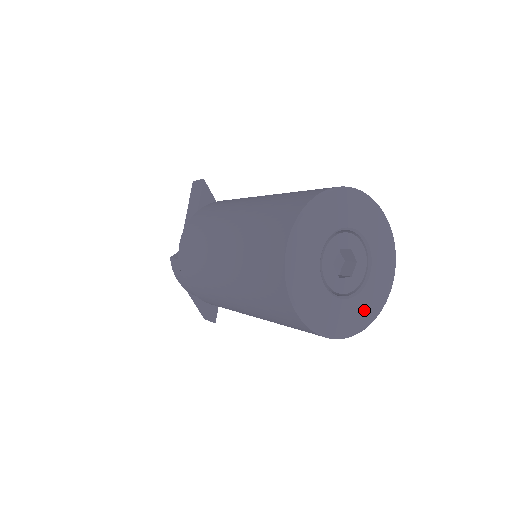
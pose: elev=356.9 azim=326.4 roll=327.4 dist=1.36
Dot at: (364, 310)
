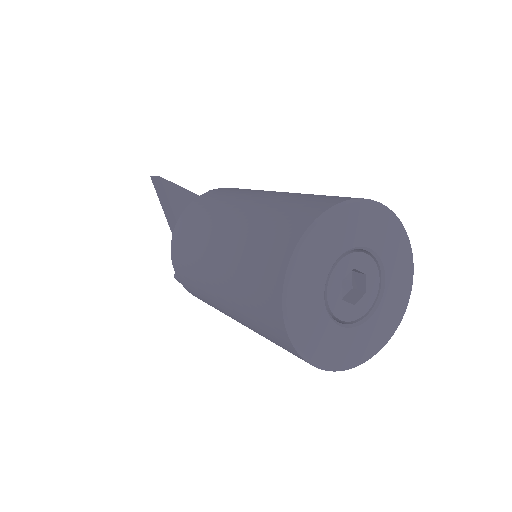
Dot at: (392, 310)
